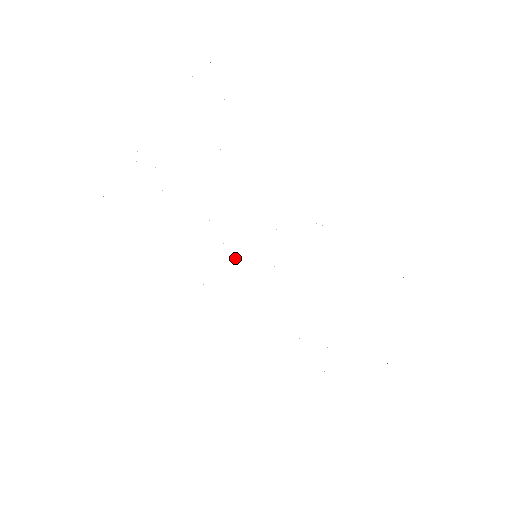
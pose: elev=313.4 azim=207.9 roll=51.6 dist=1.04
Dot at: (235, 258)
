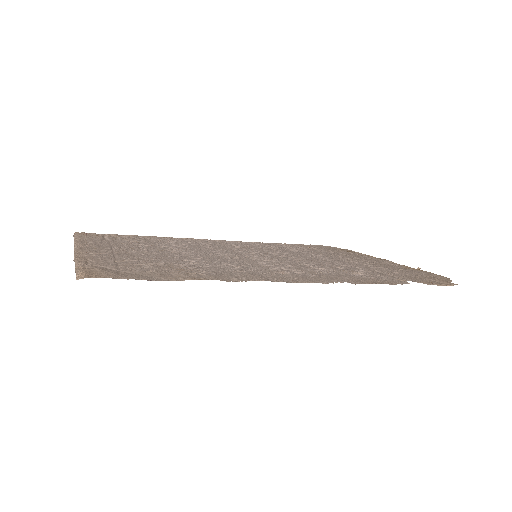
Dot at: (238, 251)
